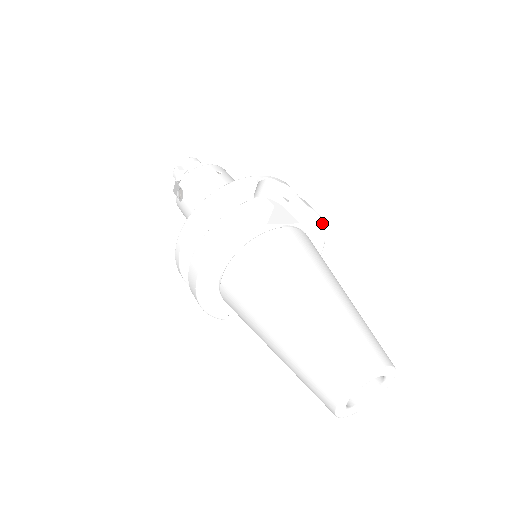
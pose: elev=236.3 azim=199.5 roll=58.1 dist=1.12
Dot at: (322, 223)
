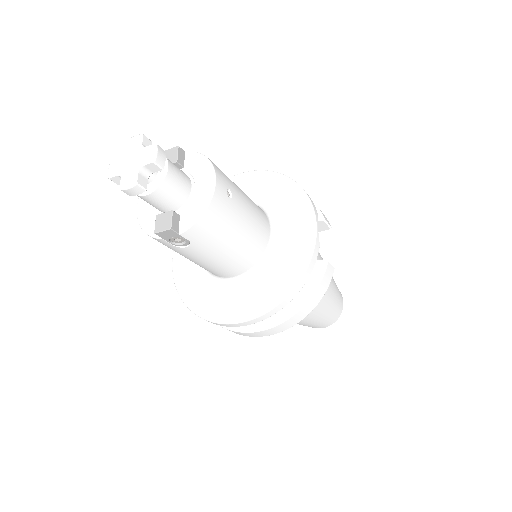
Dot at: occluded
